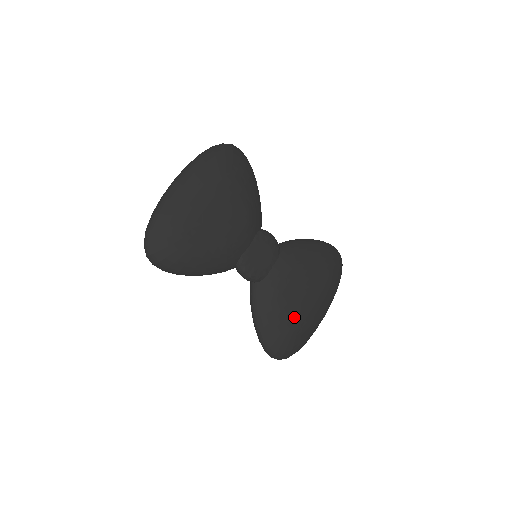
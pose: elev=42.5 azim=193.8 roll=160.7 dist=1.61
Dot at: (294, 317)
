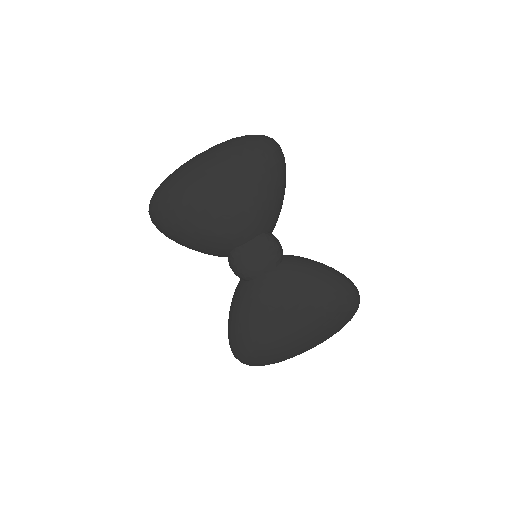
Dot at: (266, 331)
